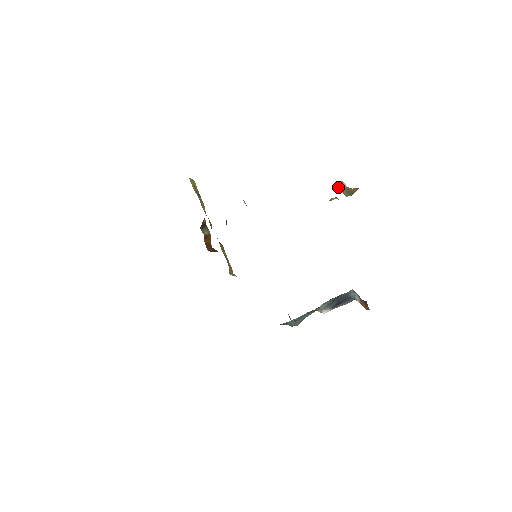
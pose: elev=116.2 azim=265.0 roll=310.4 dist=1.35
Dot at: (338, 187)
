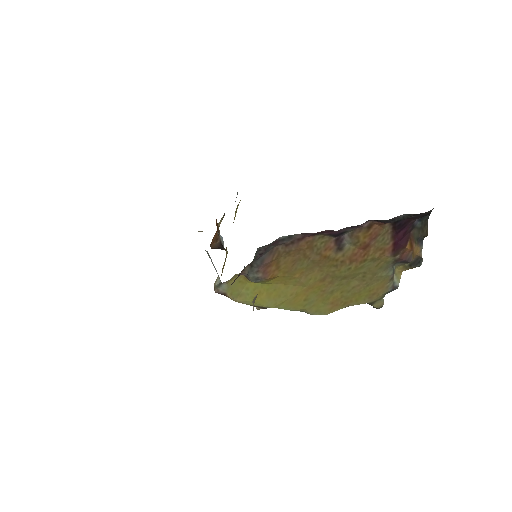
Dot at: occluded
